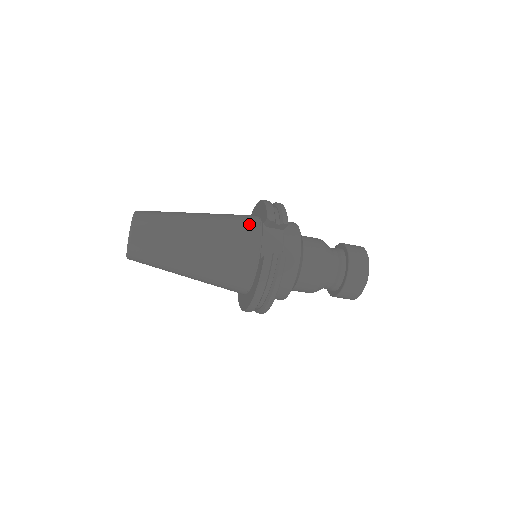
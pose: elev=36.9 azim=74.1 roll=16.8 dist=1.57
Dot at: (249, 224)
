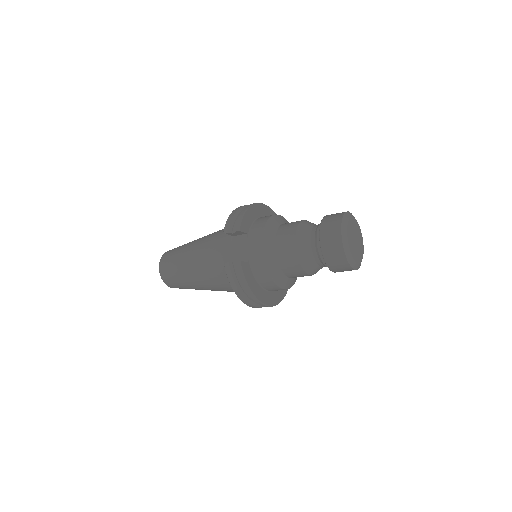
Dot at: (224, 238)
